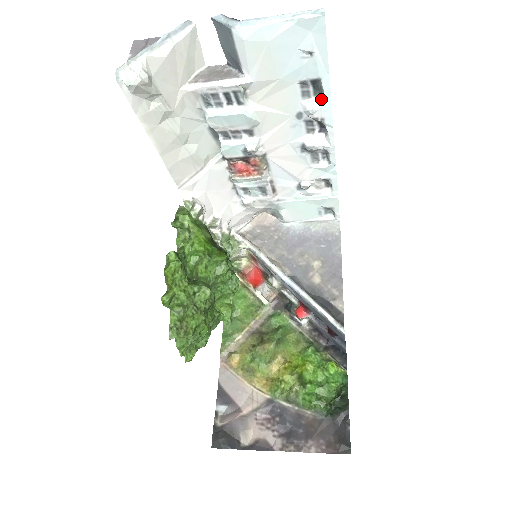
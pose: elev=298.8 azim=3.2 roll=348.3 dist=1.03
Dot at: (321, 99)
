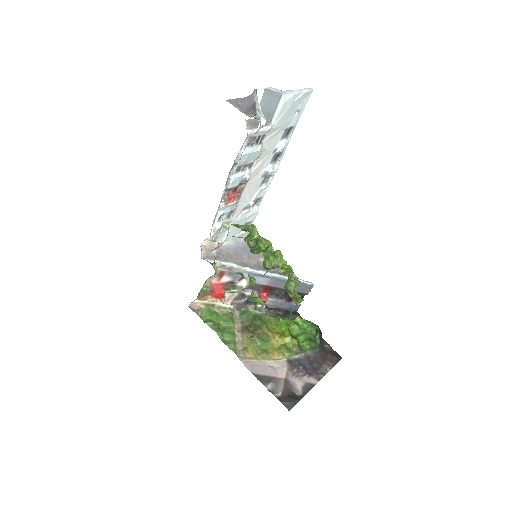
Dot at: (286, 140)
